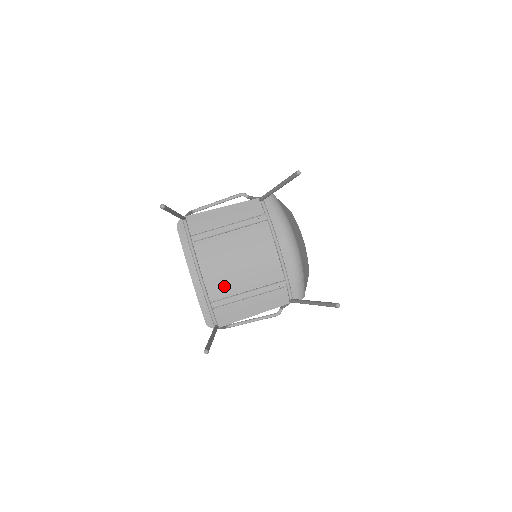
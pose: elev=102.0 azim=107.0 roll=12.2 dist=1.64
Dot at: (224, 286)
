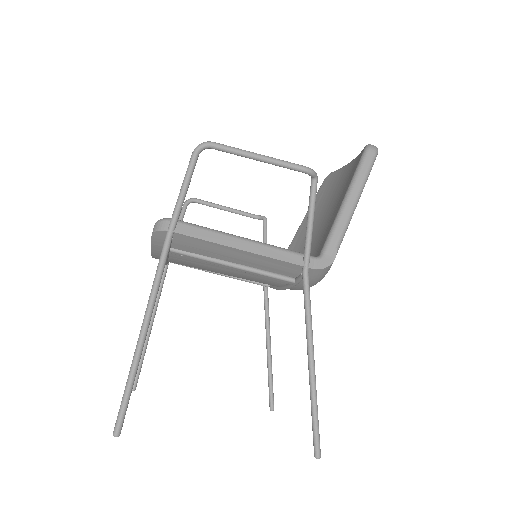
Dot at: occluded
